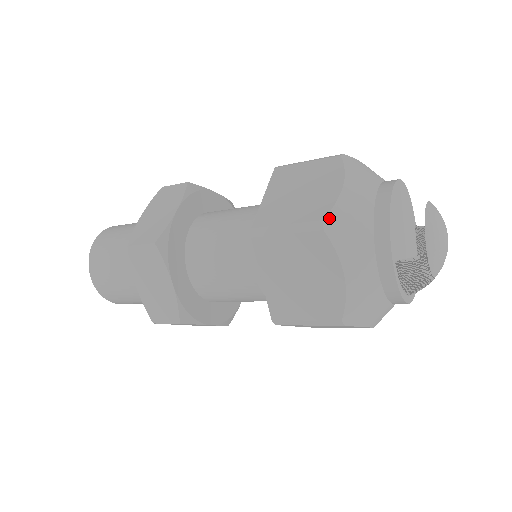
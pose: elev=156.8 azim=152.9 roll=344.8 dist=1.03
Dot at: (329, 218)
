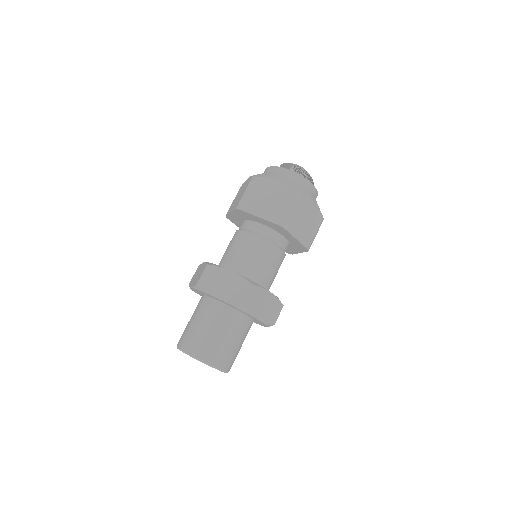
Dot at: (254, 176)
